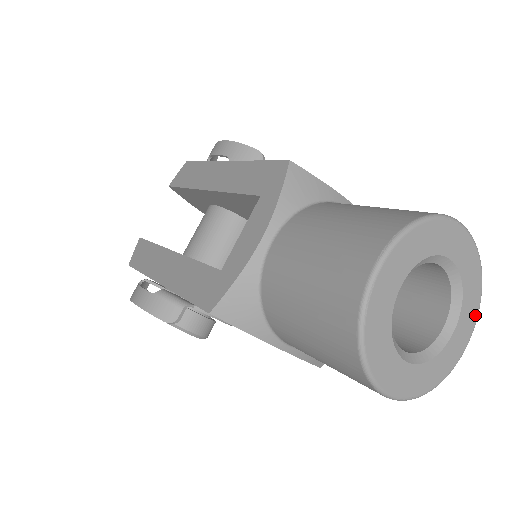
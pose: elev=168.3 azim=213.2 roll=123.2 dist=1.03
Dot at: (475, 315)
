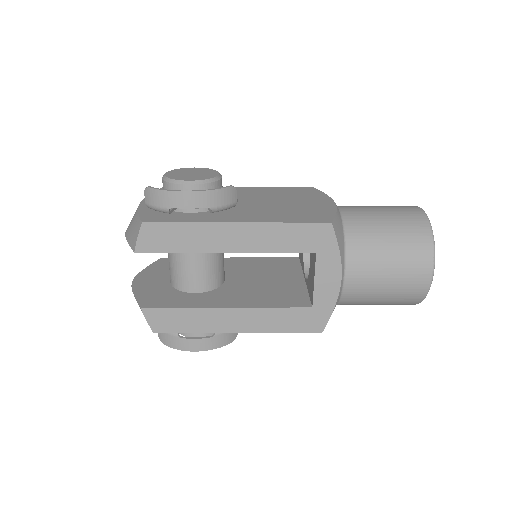
Dot at: occluded
